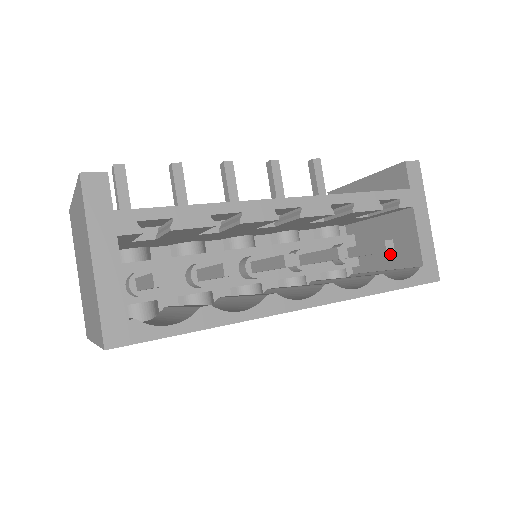
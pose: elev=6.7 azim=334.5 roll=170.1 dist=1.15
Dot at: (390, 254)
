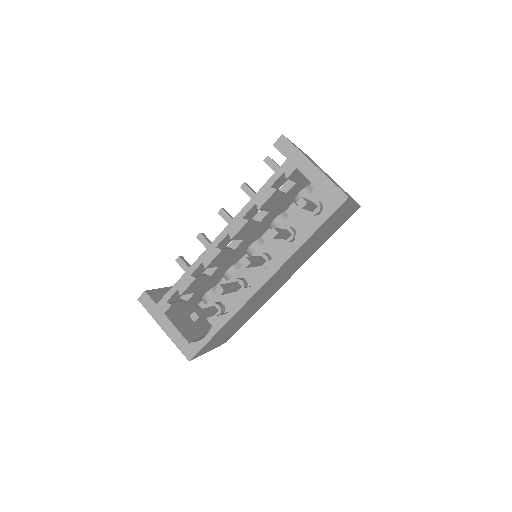
Dot at: occluded
